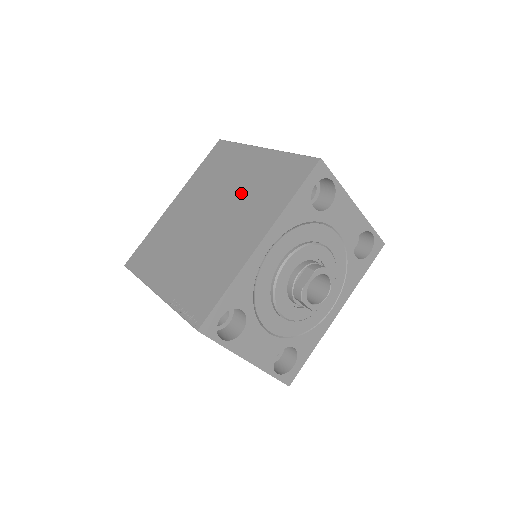
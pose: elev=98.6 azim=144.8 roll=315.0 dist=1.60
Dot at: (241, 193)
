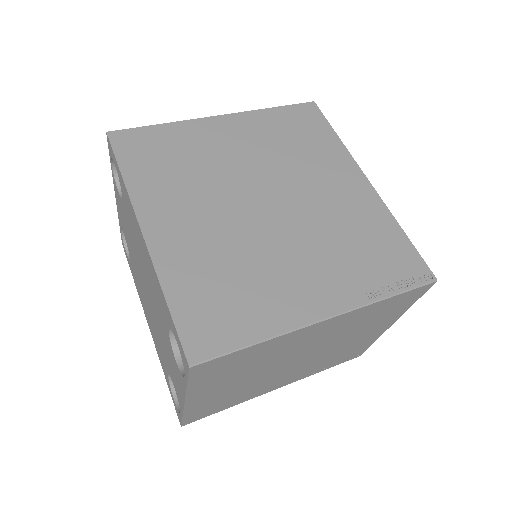
Dot at: (269, 161)
